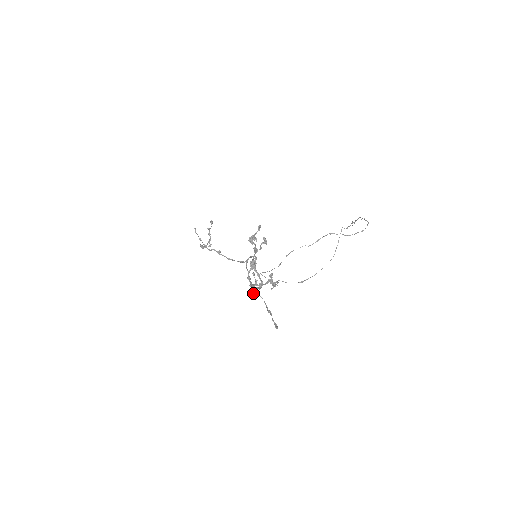
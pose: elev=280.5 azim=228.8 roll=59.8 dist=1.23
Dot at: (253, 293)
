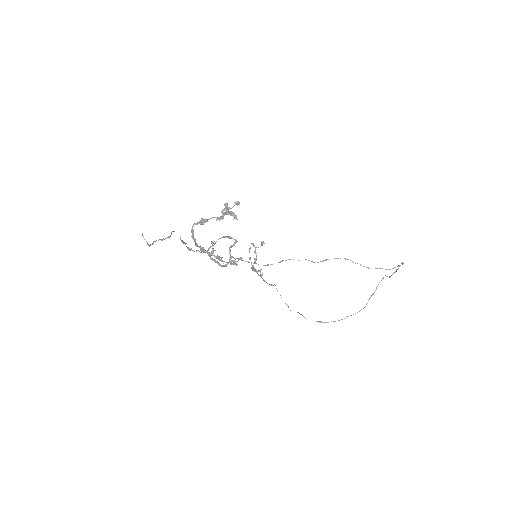
Dot at: (183, 241)
